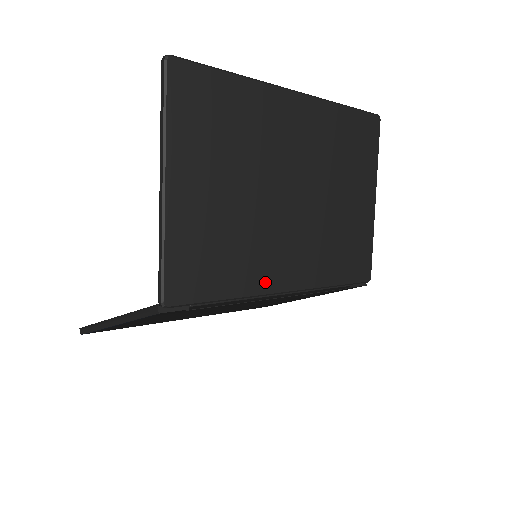
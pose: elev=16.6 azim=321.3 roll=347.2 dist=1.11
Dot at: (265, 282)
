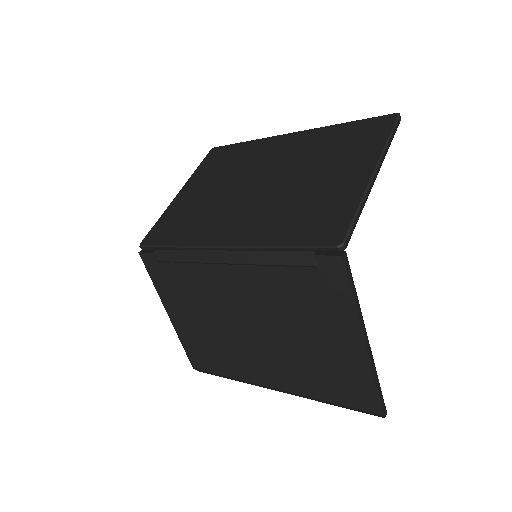
Dot at: (205, 238)
